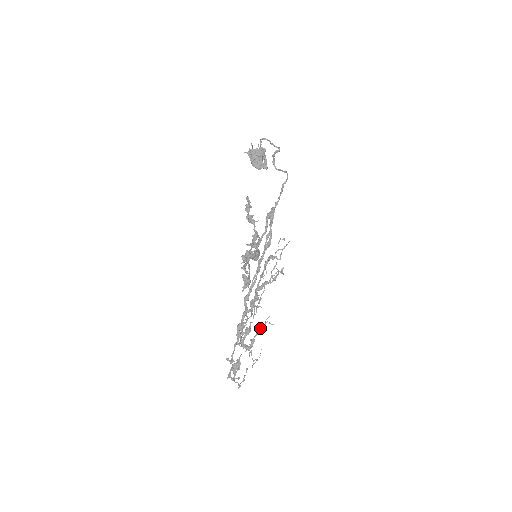
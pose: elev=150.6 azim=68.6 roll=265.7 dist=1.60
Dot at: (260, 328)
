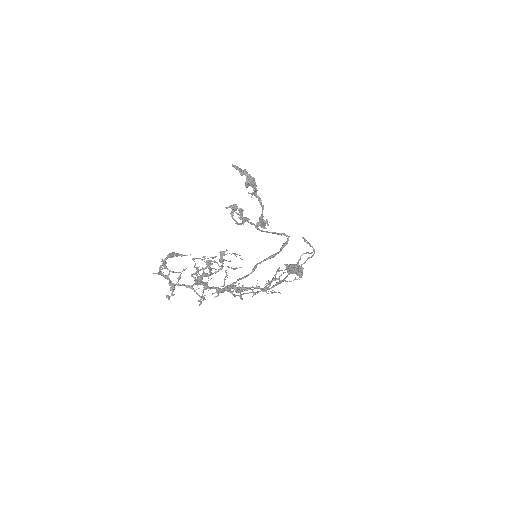
Dot at: (226, 254)
